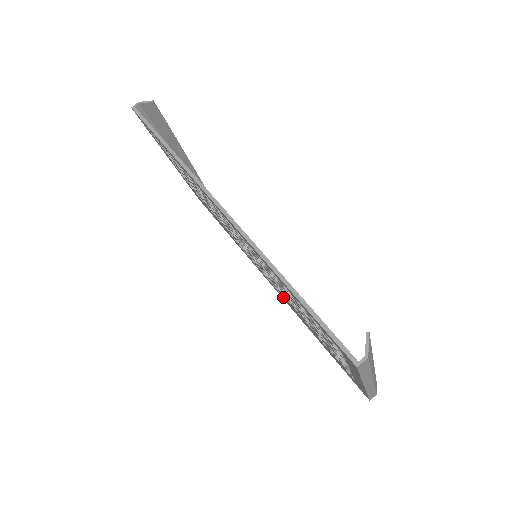
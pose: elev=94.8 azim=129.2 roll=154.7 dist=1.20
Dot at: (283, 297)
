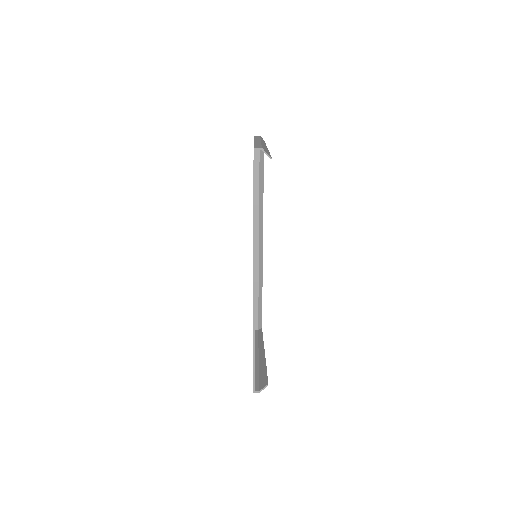
Dot at: occluded
